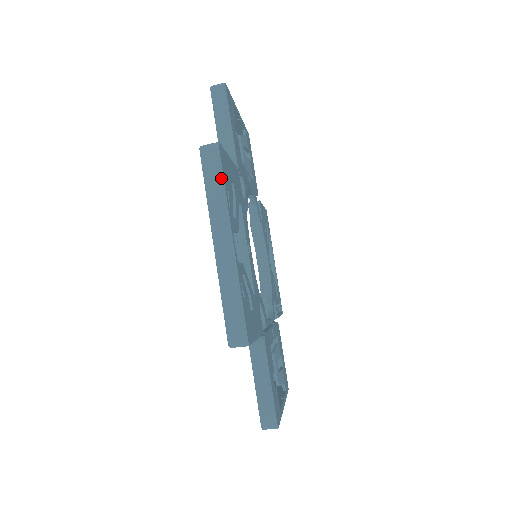
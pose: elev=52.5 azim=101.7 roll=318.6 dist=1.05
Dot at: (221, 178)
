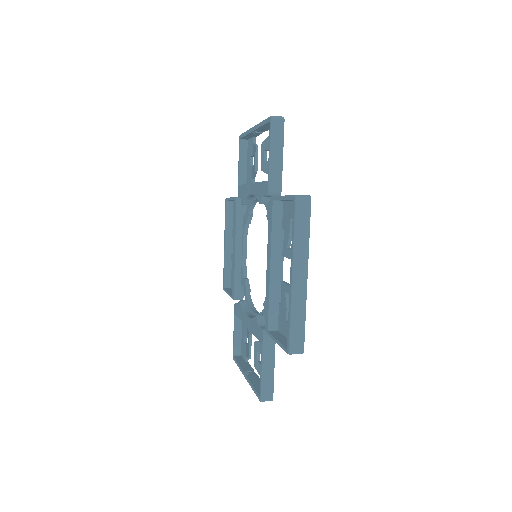
Dot at: occluded
